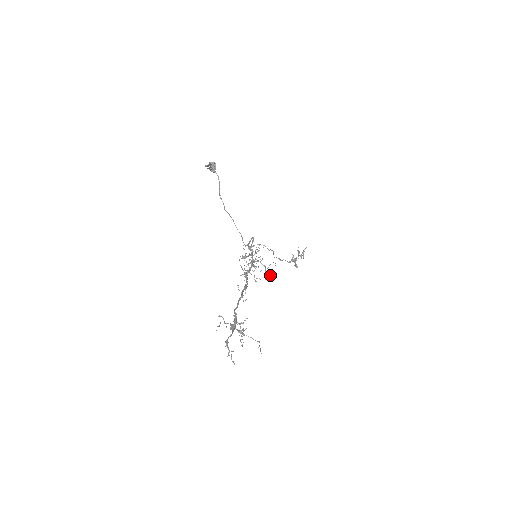
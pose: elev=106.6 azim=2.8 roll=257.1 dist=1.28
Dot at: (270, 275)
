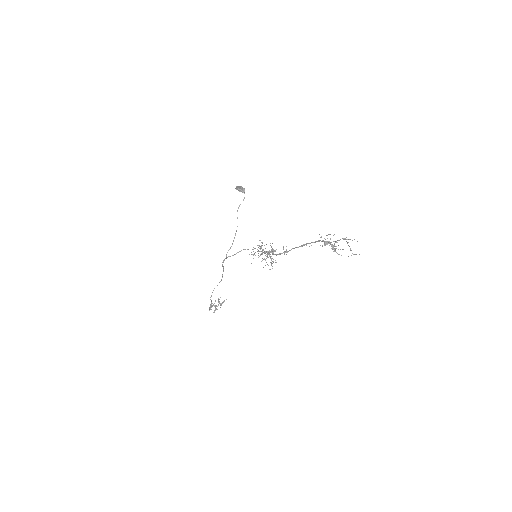
Dot at: (269, 269)
